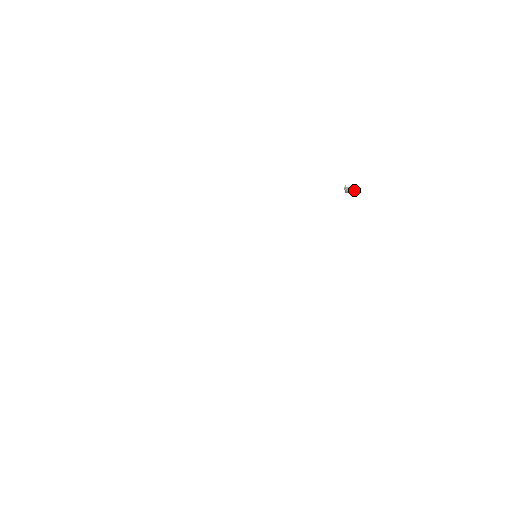
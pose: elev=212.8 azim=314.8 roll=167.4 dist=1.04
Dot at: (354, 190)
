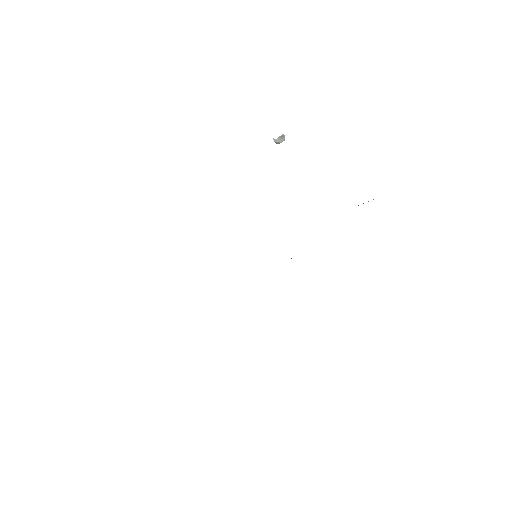
Dot at: (283, 138)
